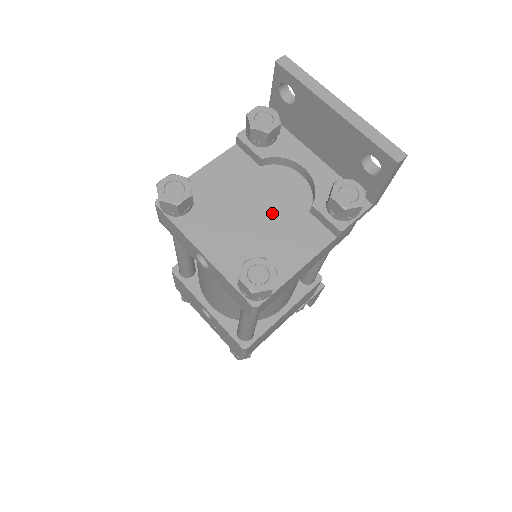
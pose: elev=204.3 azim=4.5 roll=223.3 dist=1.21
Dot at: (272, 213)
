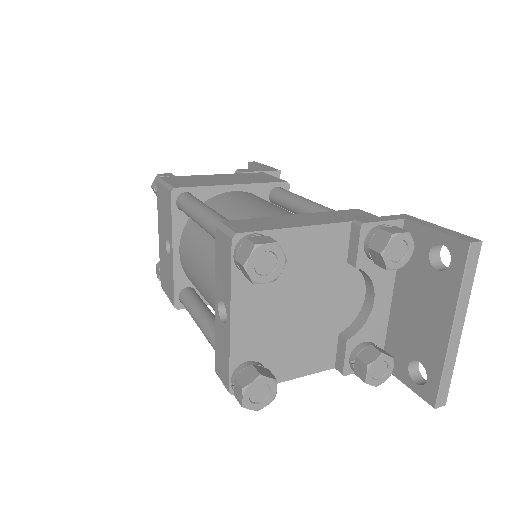
Dot at: (314, 317)
